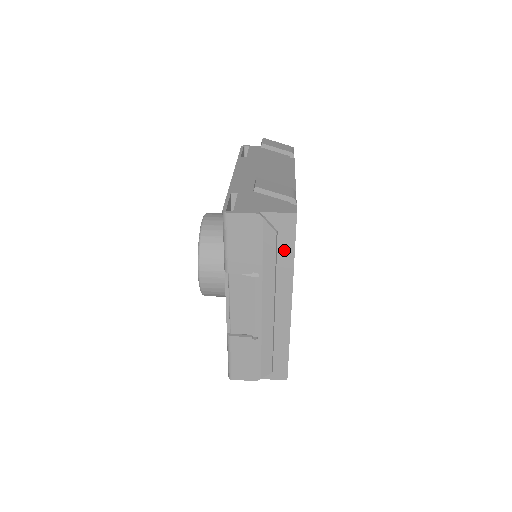
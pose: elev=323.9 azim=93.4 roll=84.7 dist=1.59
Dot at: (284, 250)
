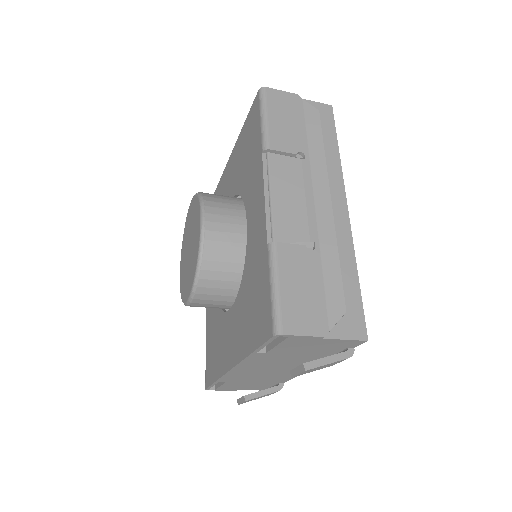
Dot at: (326, 138)
